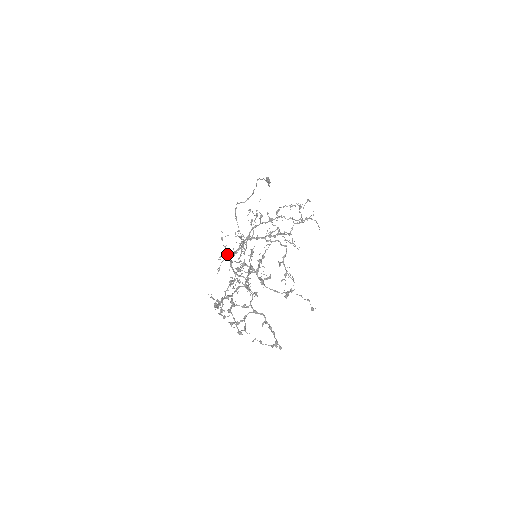
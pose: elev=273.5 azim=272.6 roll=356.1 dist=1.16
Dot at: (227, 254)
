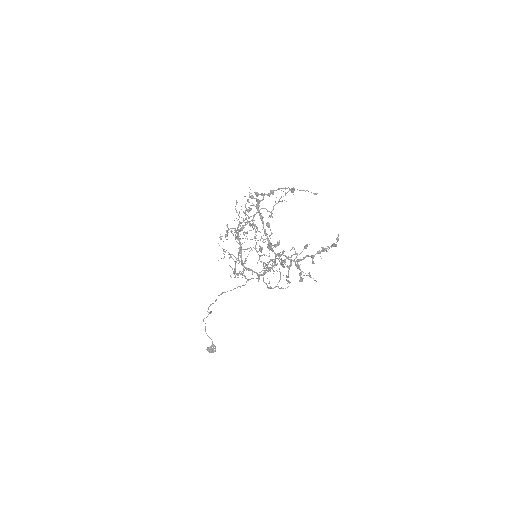
Dot at: (238, 260)
